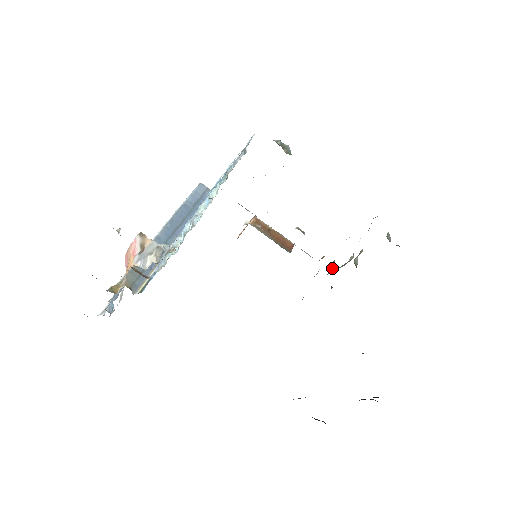
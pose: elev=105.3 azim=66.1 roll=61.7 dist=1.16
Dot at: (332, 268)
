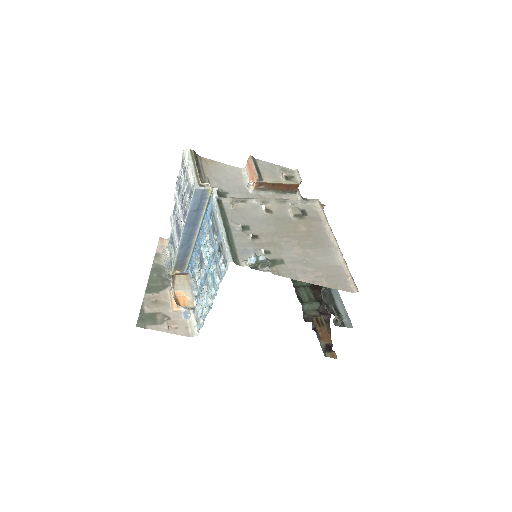
Dot at: occluded
